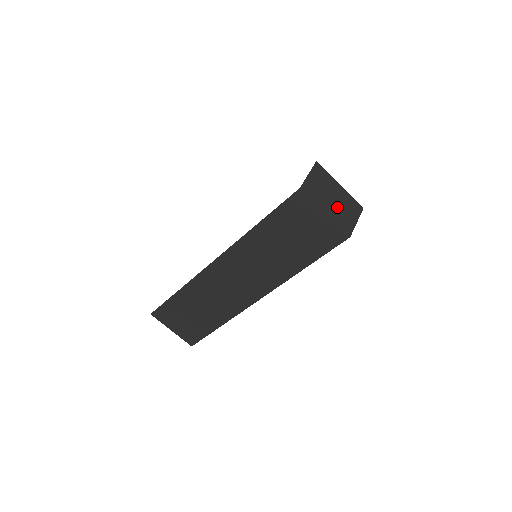
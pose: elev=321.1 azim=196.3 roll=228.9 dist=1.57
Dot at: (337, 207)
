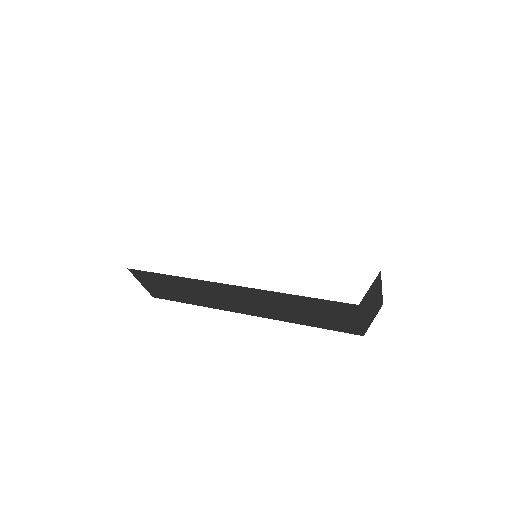
Dot at: (370, 312)
